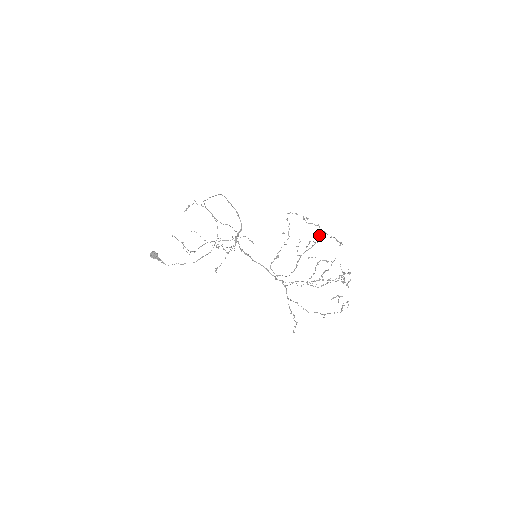
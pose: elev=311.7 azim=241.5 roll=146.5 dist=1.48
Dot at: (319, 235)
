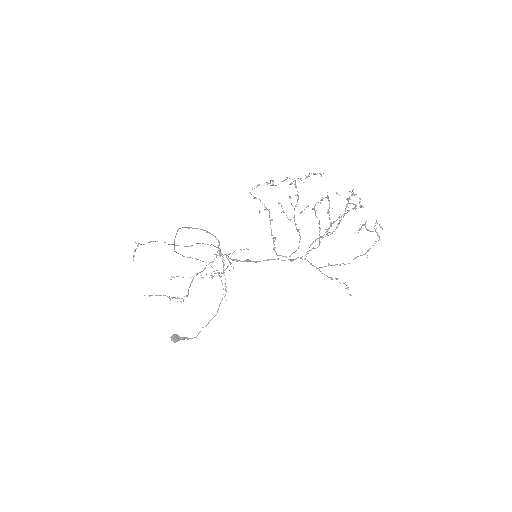
Dot at: (295, 185)
